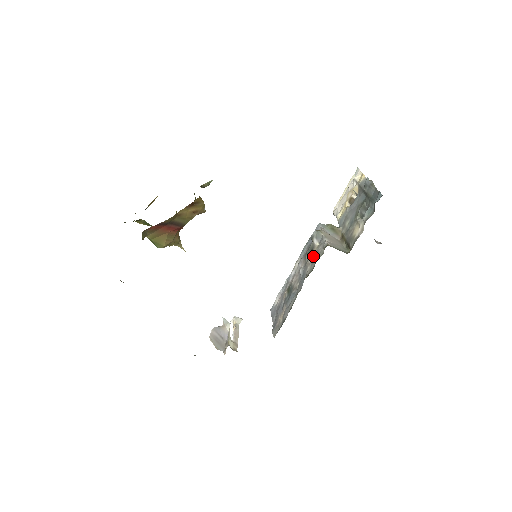
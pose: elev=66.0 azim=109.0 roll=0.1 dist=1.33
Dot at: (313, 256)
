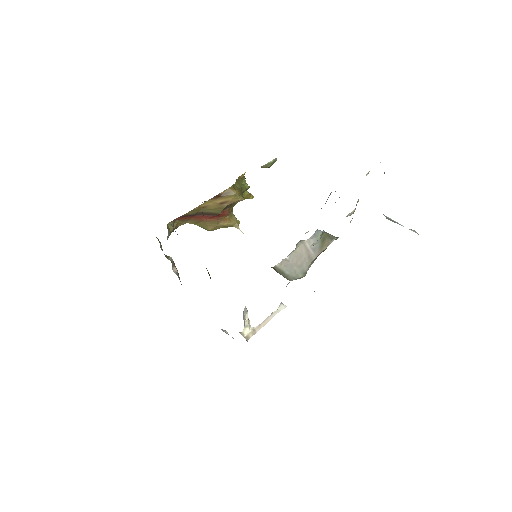
Dot at: occluded
